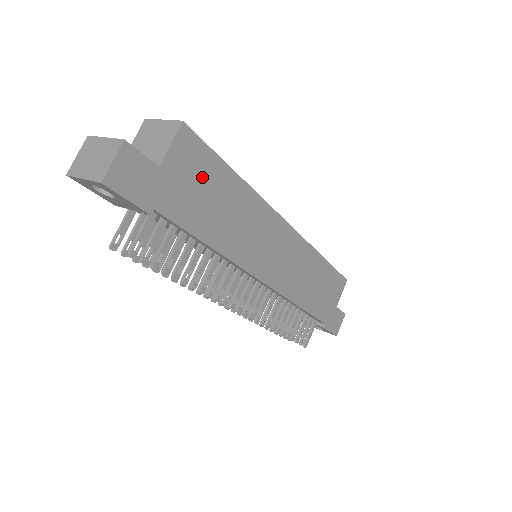
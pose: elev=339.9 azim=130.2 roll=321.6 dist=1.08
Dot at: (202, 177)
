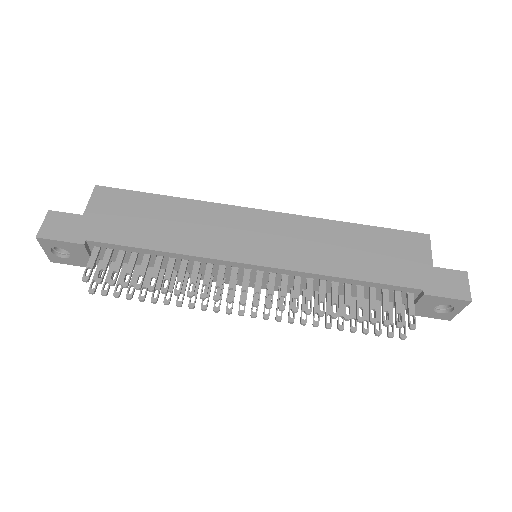
Dot at: (128, 209)
